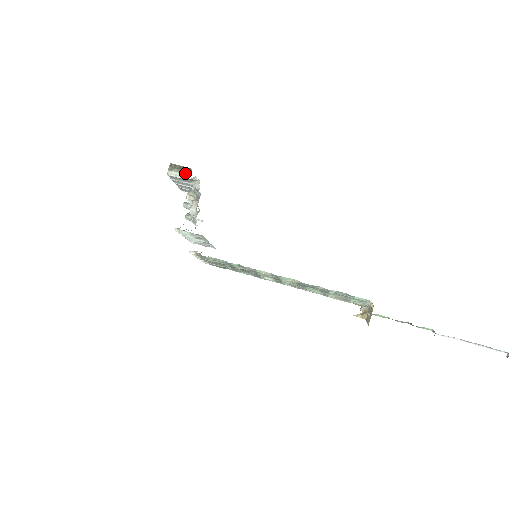
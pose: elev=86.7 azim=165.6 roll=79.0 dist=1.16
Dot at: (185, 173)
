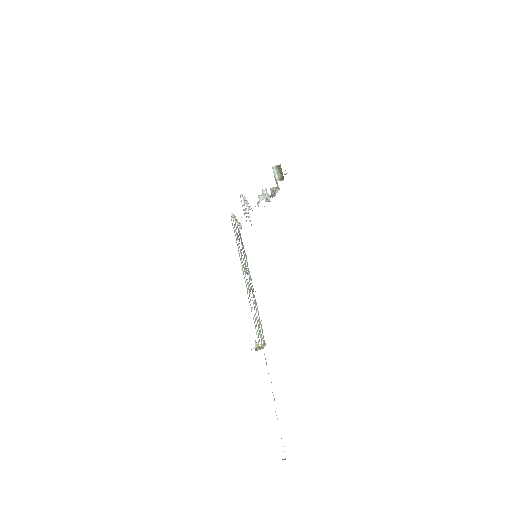
Dot at: (279, 178)
